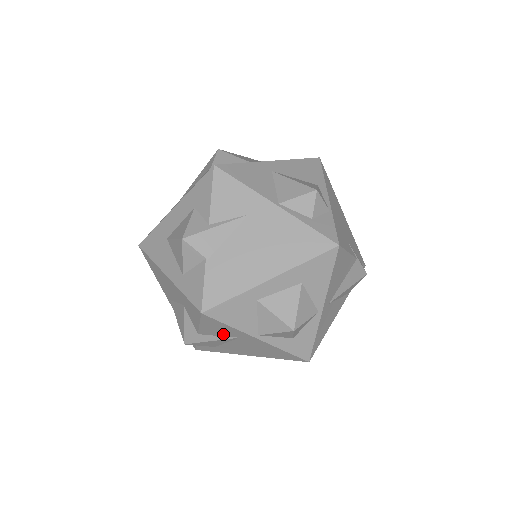
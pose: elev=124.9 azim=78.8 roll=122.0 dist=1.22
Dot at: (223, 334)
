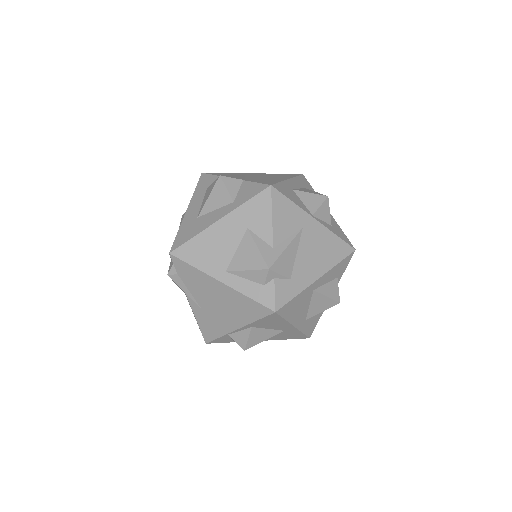
Dot at: (291, 229)
